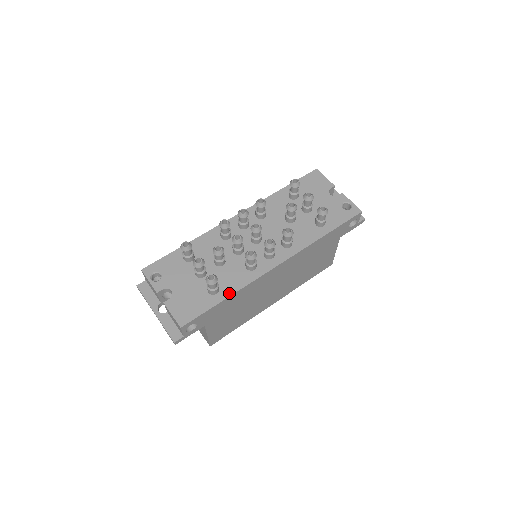
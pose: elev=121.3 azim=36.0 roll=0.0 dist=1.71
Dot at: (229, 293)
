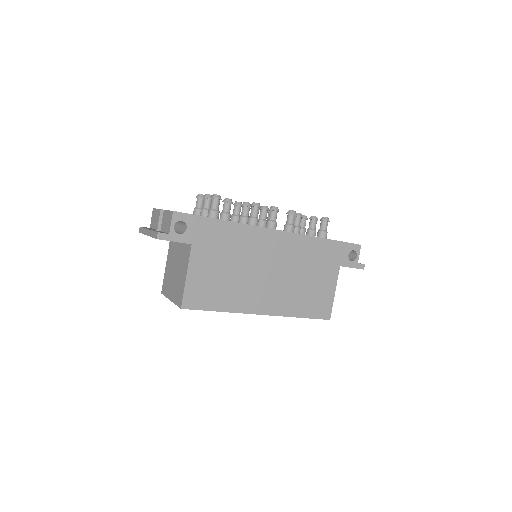
Dot at: occluded
